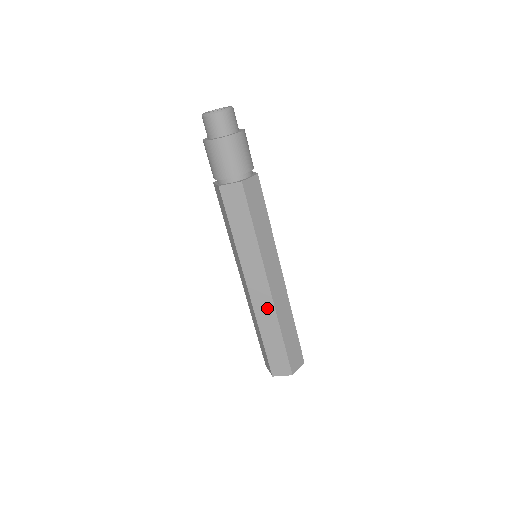
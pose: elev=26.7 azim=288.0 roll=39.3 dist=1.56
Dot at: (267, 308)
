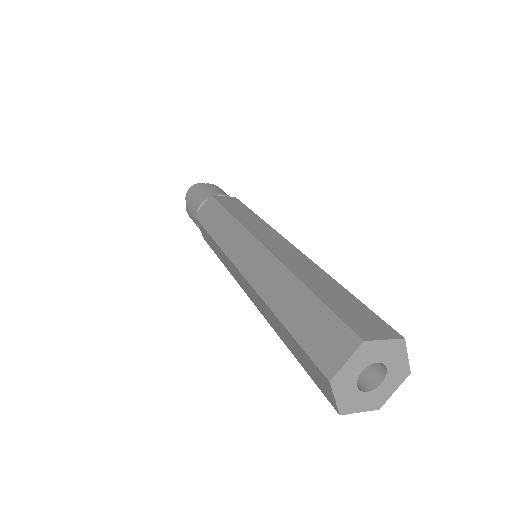
Dot at: (269, 270)
